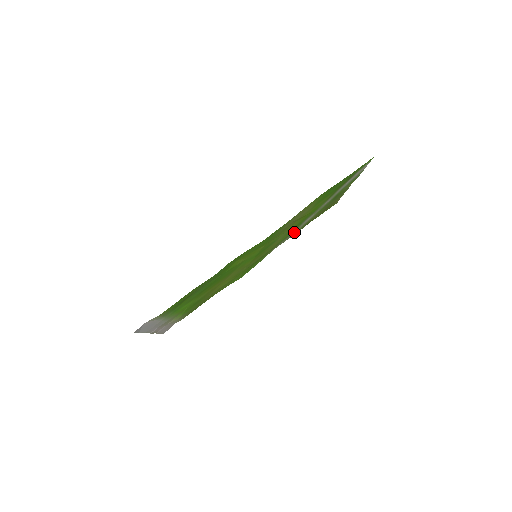
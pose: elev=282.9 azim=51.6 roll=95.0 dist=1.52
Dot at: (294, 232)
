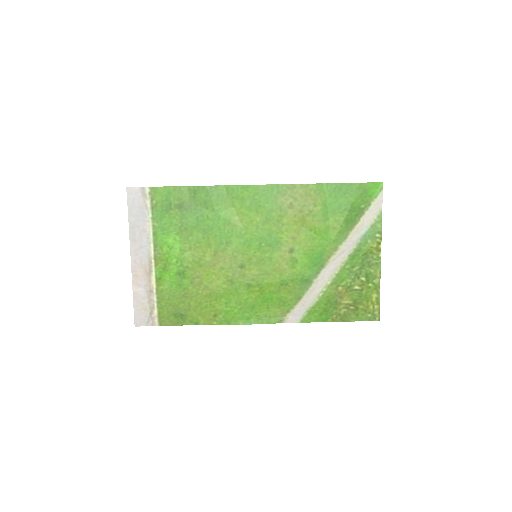
Dot at: (311, 294)
